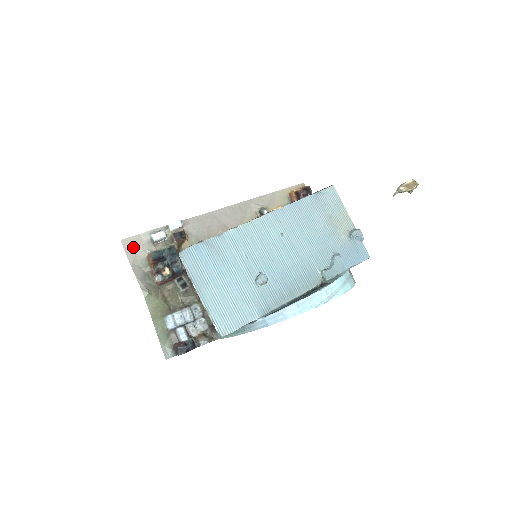
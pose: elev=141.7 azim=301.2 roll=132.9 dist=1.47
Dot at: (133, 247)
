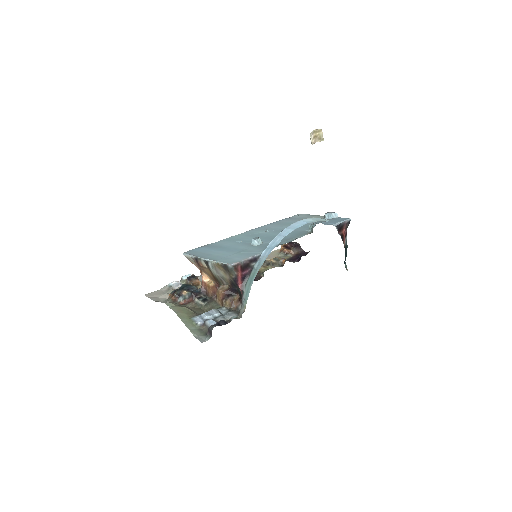
Dot at: (155, 295)
